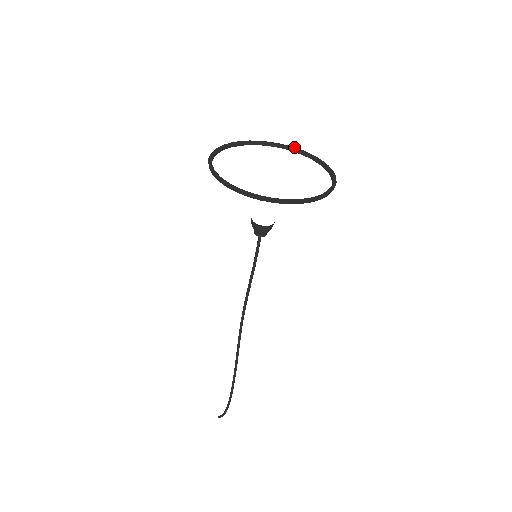
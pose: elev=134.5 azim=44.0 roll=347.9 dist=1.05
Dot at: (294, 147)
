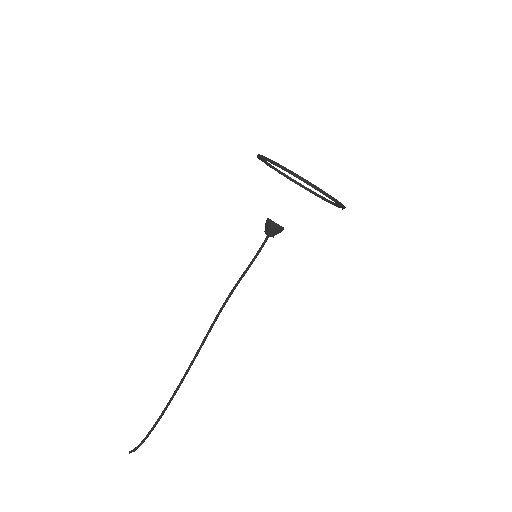
Dot at: (320, 195)
